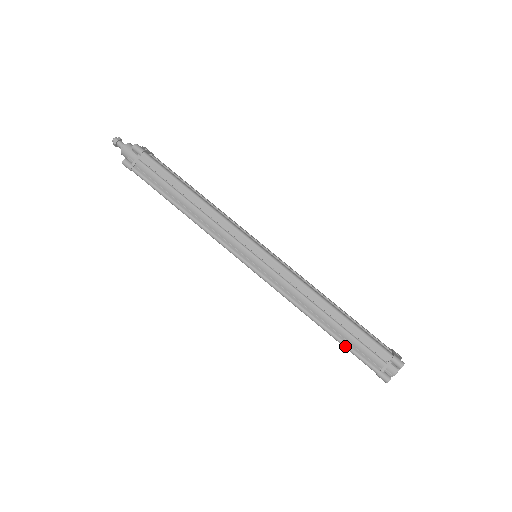
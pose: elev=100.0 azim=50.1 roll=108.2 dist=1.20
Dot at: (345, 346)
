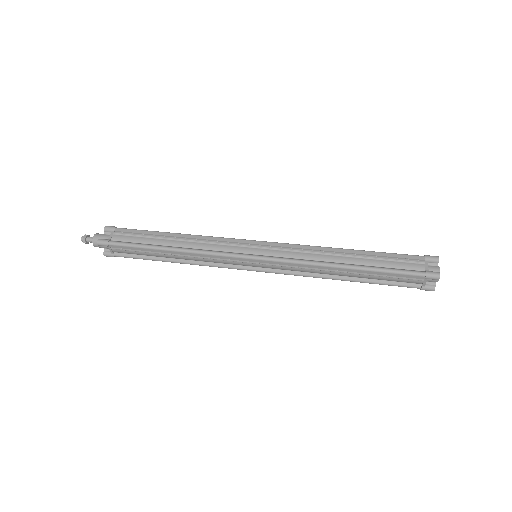
Dot at: (381, 270)
